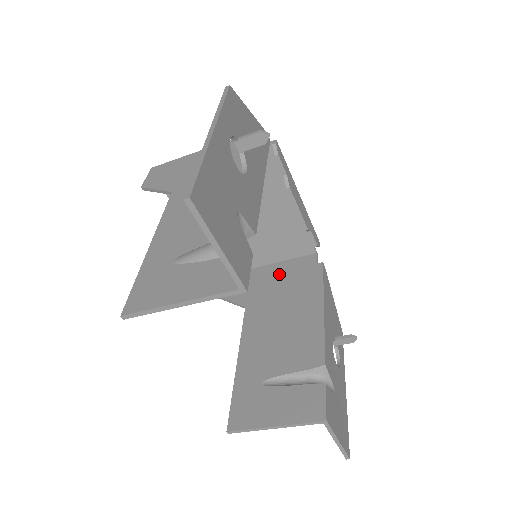
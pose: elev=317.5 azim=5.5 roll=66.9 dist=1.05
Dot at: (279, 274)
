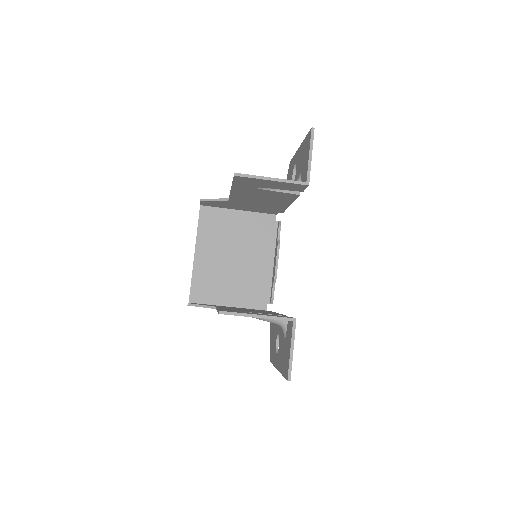
Dot at: occluded
